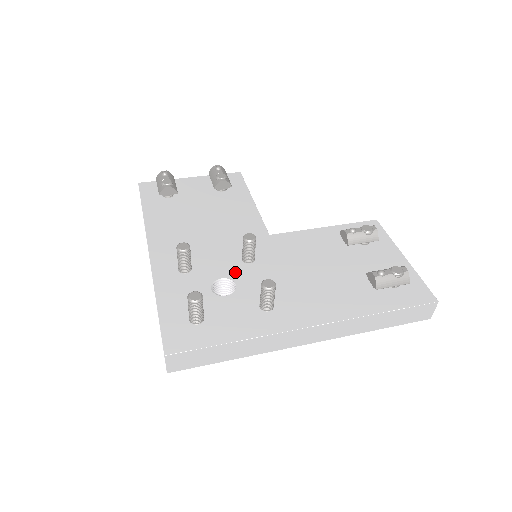
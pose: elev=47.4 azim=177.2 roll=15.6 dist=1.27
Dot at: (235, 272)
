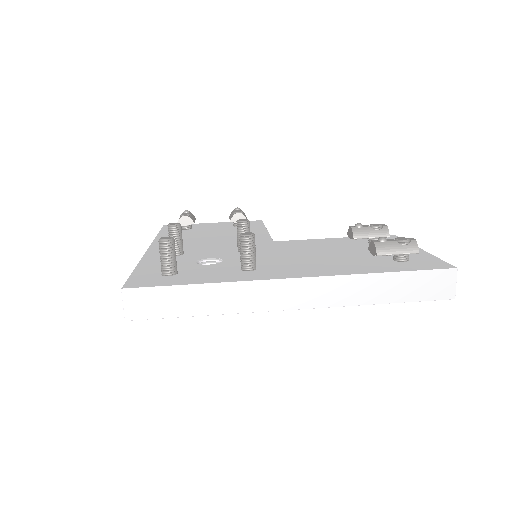
Dot at: (226, 255)
